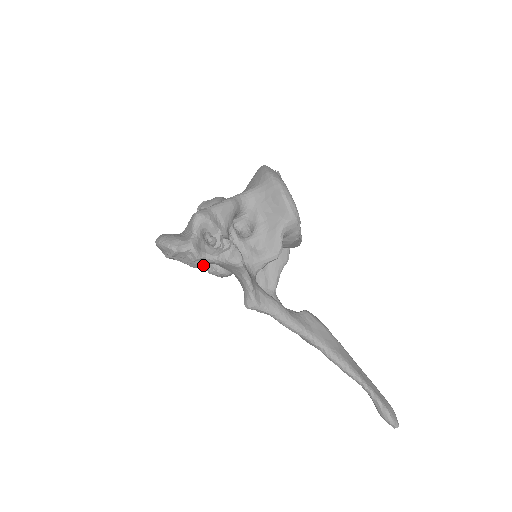
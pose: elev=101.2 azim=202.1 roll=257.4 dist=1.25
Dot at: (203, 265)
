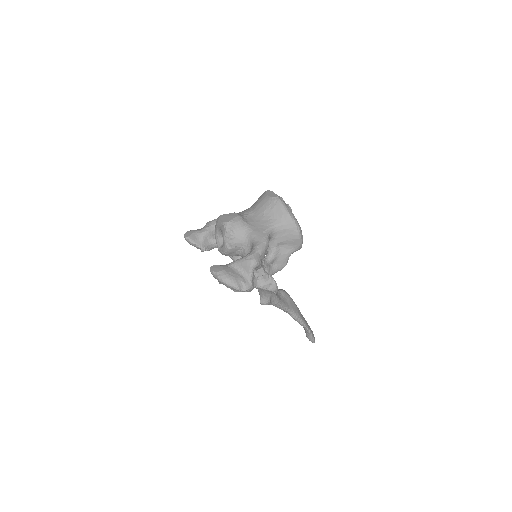
Dot at: occluded
